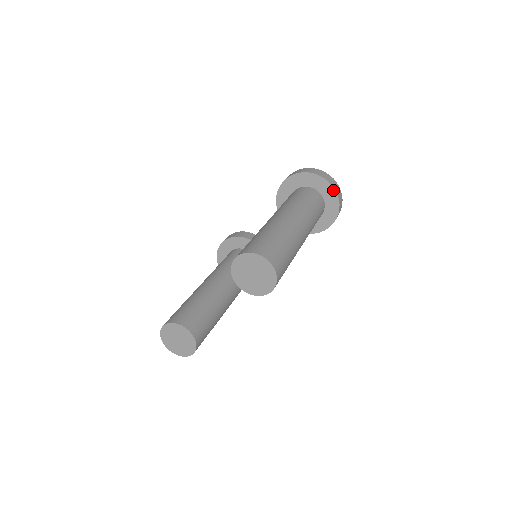
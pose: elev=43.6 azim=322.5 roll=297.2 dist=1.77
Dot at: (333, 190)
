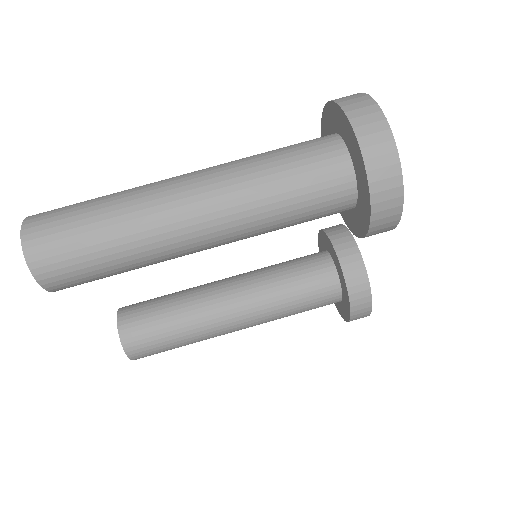
Dot at: (354, 136)
